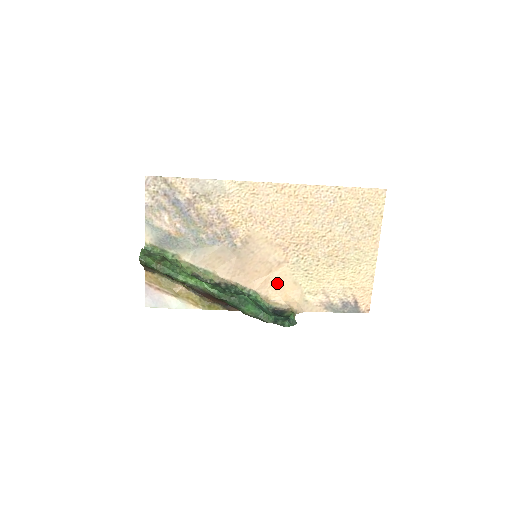
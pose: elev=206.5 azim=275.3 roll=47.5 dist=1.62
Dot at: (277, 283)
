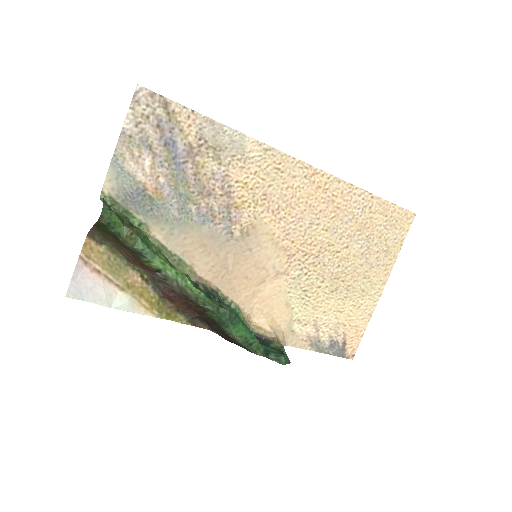
Dot at: (266, 300)
